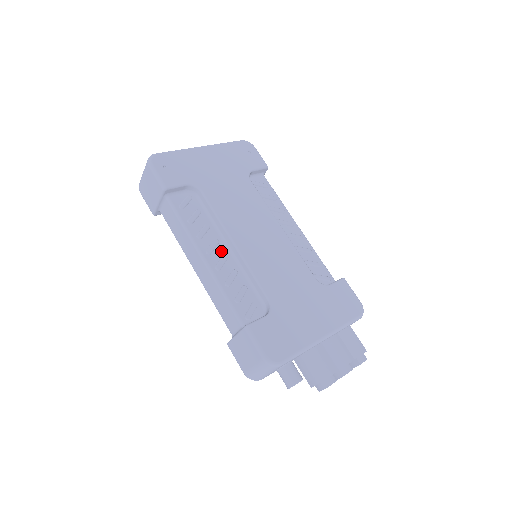
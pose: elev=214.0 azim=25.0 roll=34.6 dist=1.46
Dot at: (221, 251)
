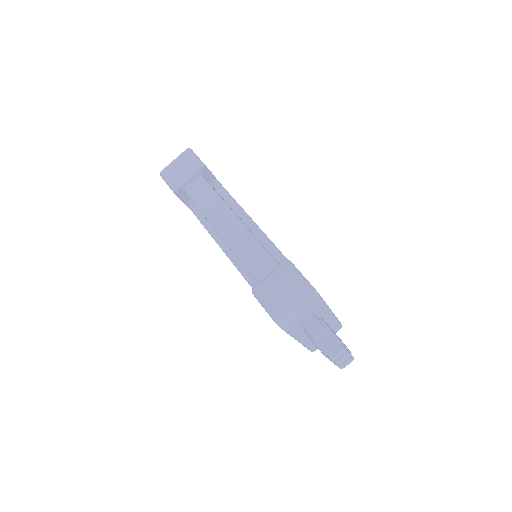
Dot at: occluded
